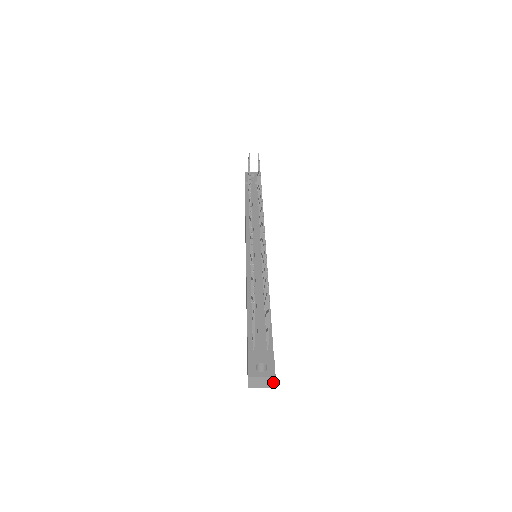
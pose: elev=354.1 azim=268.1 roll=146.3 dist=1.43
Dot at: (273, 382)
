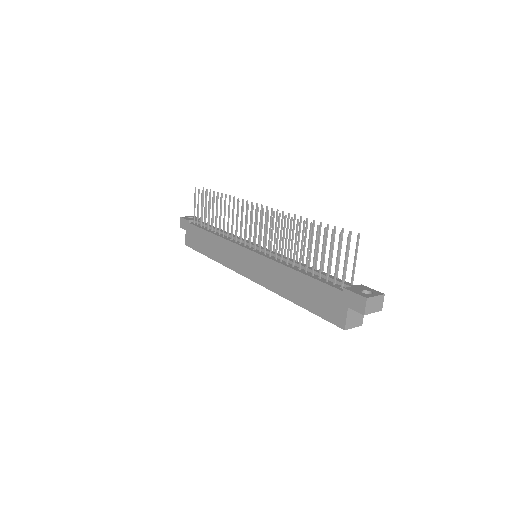
Dot at: (382, 302)
